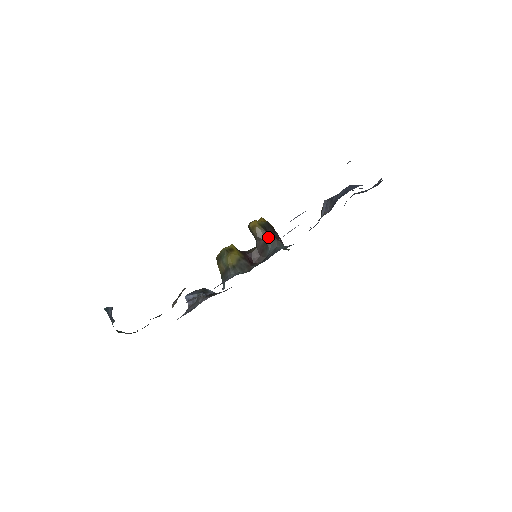
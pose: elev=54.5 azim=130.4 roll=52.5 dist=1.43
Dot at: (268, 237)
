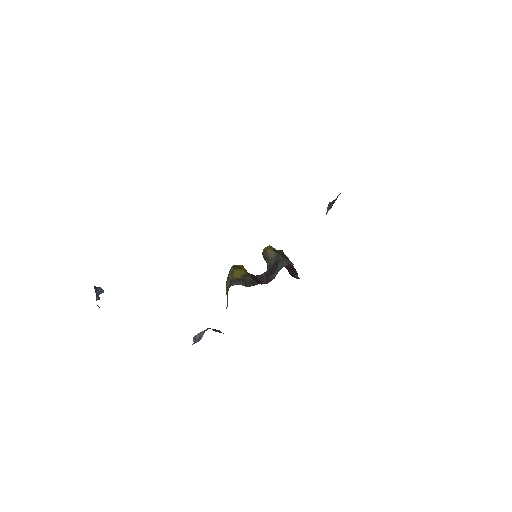
Dot at: (279, 258)
